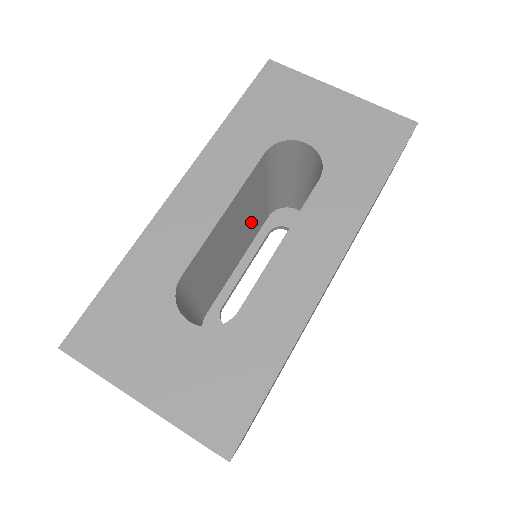
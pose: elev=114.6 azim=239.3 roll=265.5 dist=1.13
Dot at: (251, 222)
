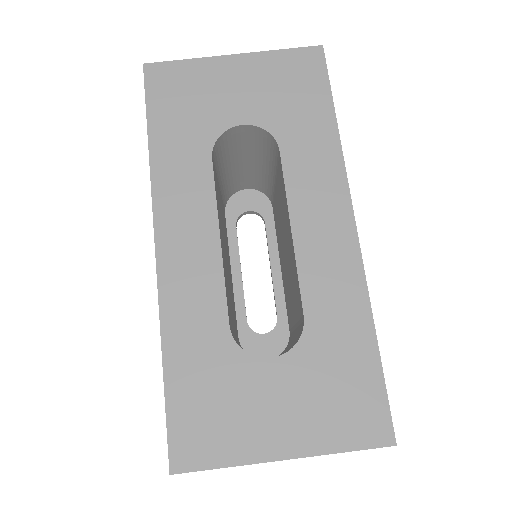
Dot at: (224, 229)
